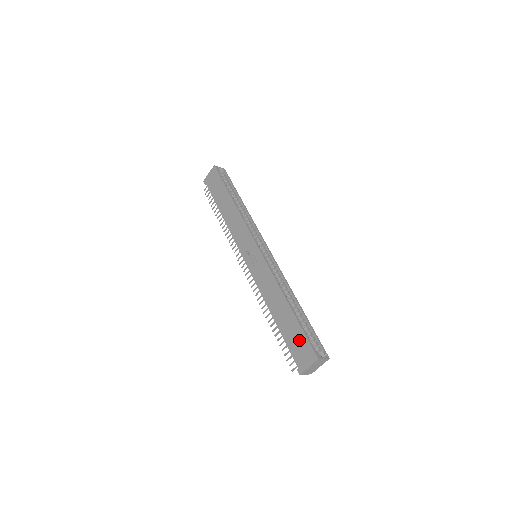
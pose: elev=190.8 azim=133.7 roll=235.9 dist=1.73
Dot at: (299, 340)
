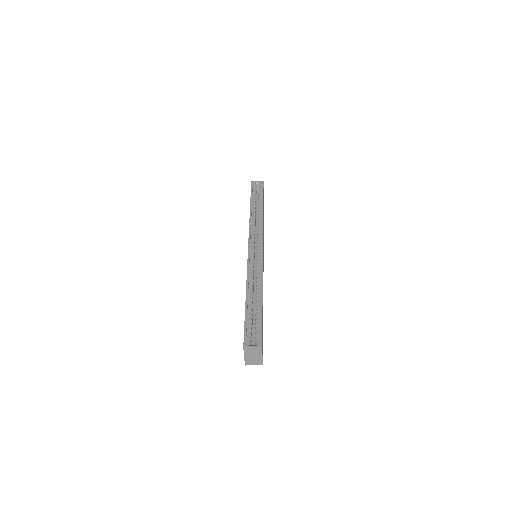
Dot at: occluded
